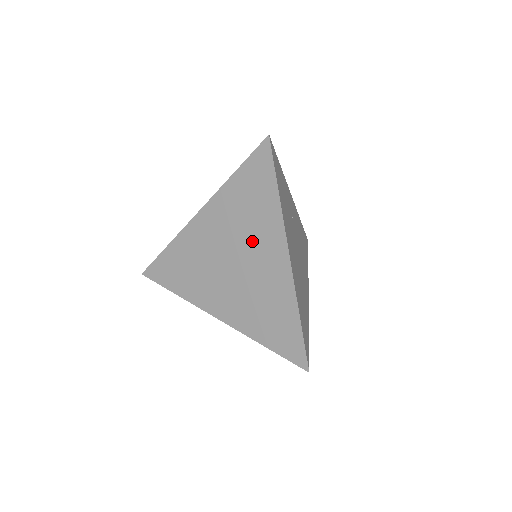
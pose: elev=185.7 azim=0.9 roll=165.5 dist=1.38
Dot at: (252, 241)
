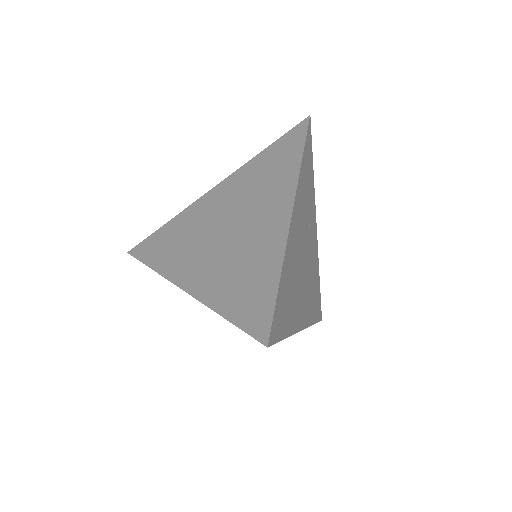
Dot at: (257, 203)
